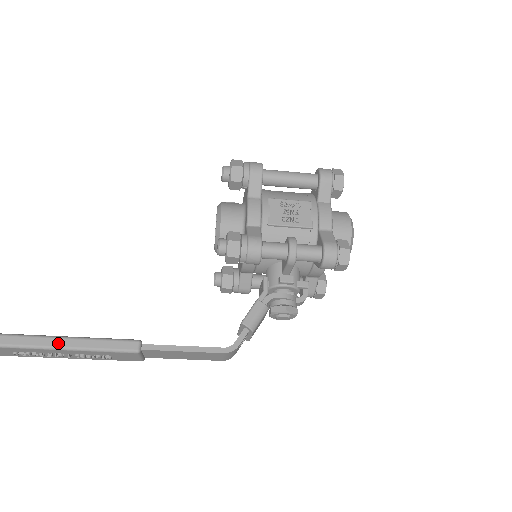
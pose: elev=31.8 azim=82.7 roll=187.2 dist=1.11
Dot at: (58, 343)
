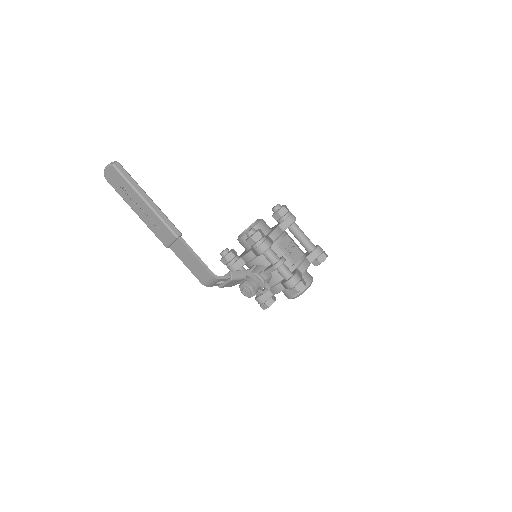
Dot at: (148, 200)
